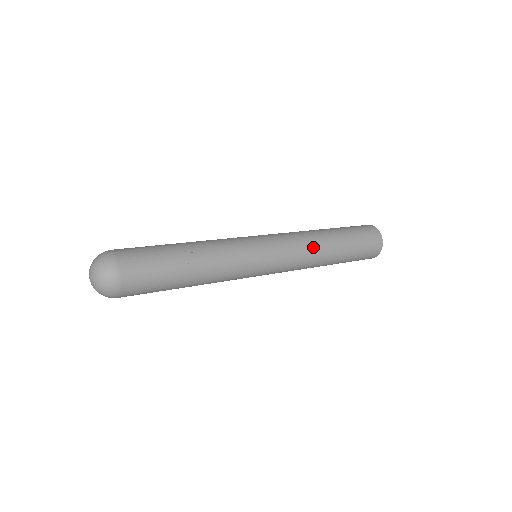
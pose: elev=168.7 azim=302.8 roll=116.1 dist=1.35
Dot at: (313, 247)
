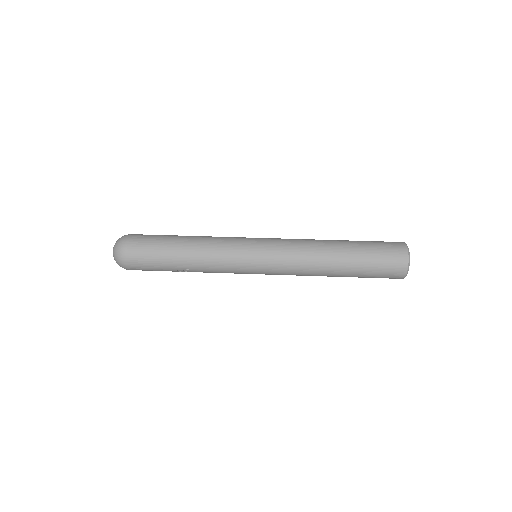
Dot at: (308, 275)
